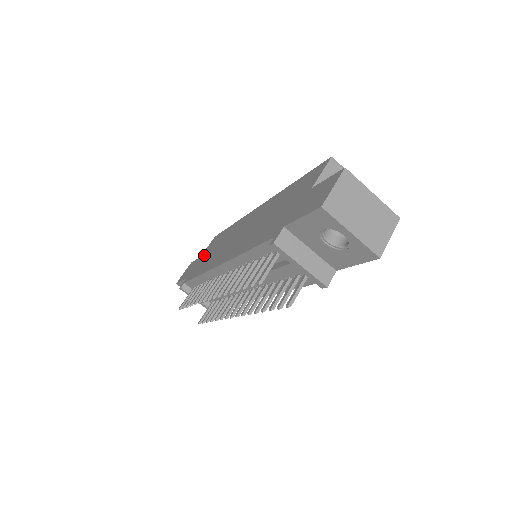
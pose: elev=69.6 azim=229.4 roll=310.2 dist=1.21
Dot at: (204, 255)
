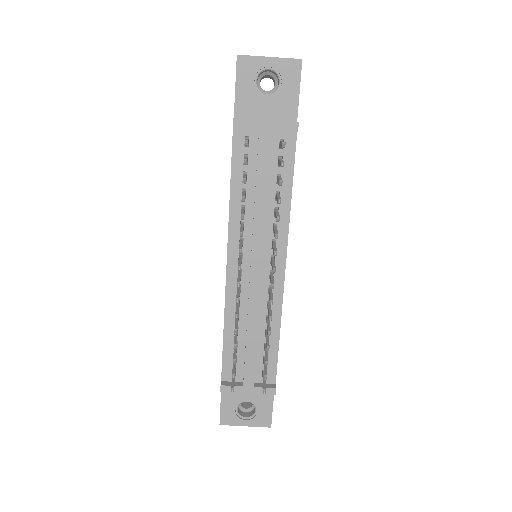
Dot at: occluded
